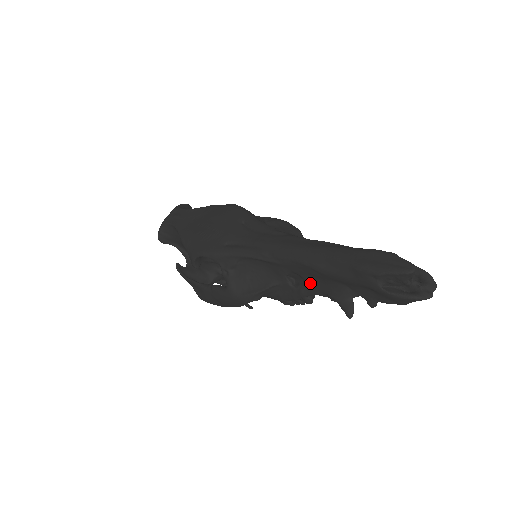
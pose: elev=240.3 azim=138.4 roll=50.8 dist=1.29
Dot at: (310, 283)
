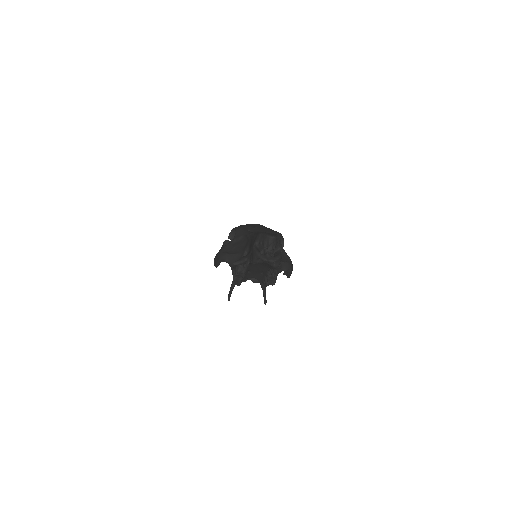
Dot at: occluded
